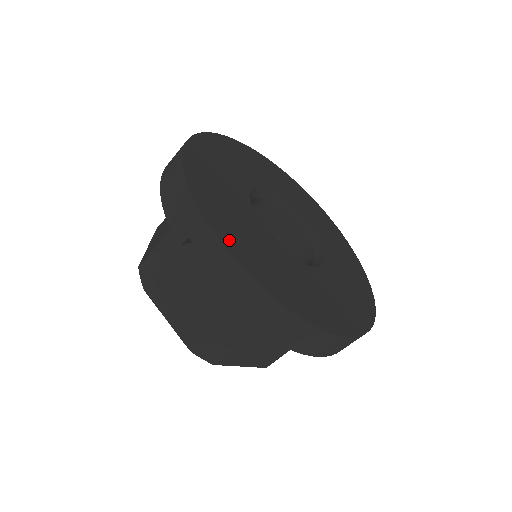
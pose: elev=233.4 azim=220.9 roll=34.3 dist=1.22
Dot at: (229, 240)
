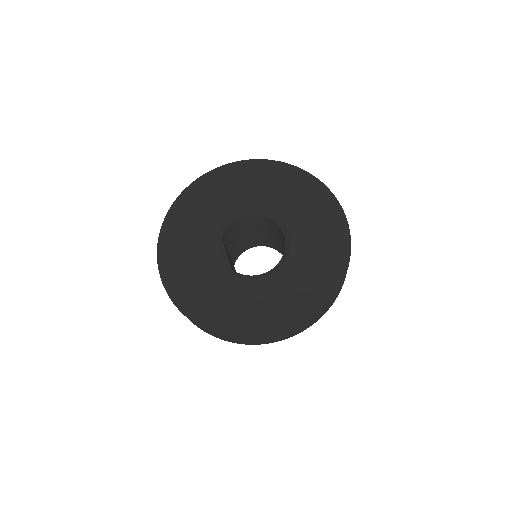
Dot at: (167, 266)
